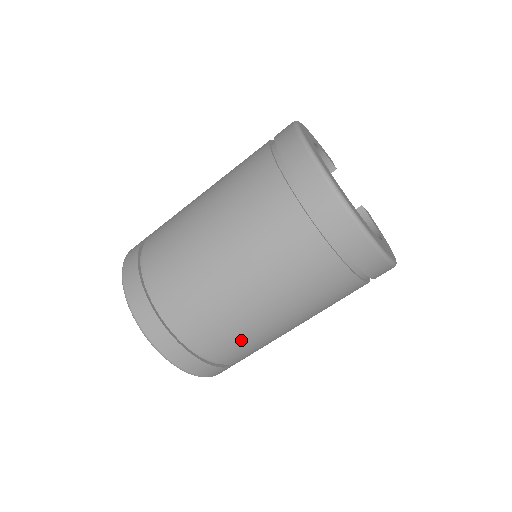
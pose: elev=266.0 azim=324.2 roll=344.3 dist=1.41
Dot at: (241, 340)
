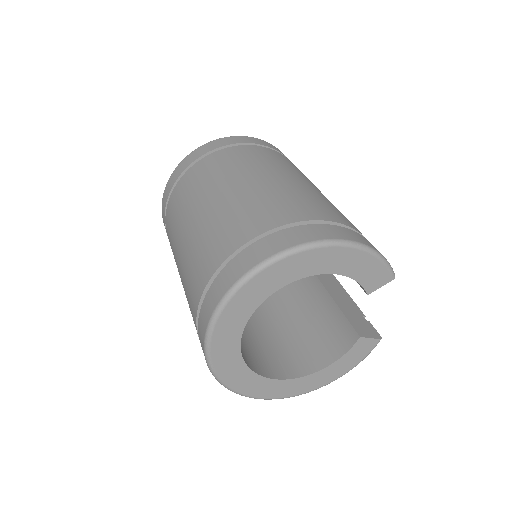
Dot at: occluded
